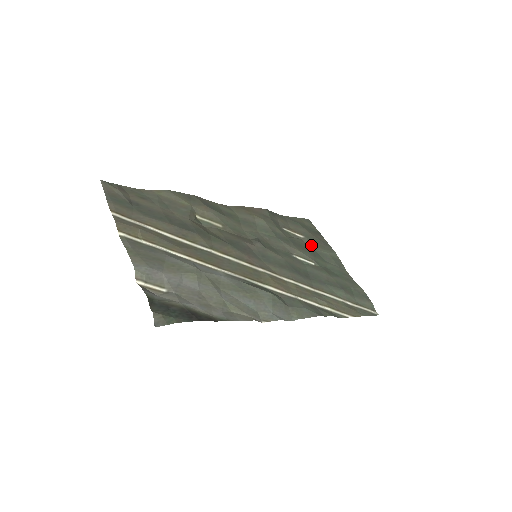
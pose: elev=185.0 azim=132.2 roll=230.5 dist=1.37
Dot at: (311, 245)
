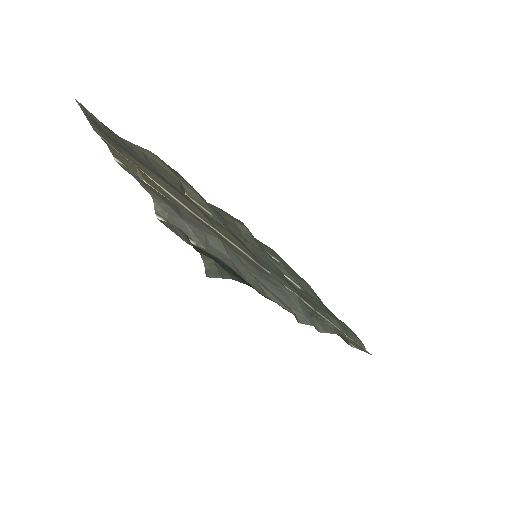
Dot at: (288, 271)
